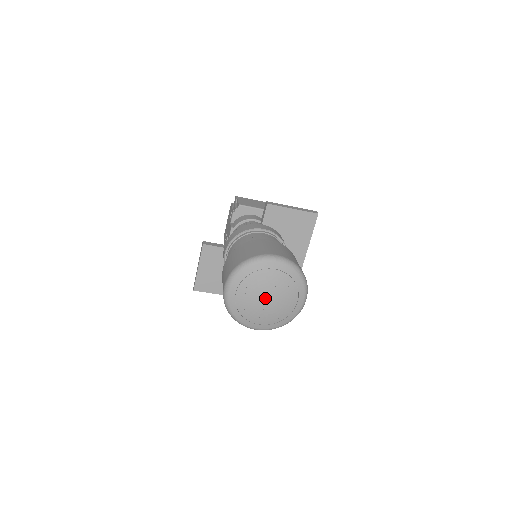
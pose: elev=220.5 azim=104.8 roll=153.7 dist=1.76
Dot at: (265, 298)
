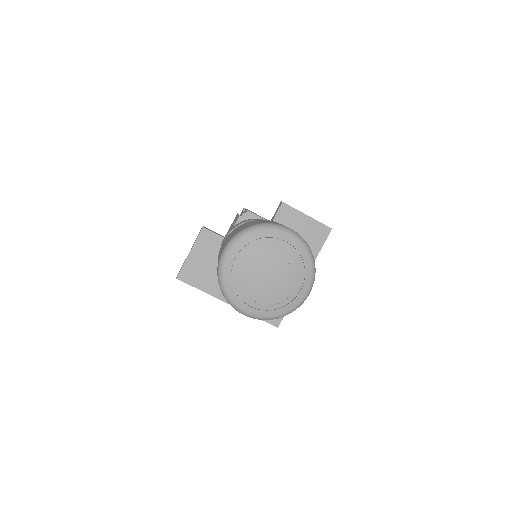
Dot at: (267, 272)
